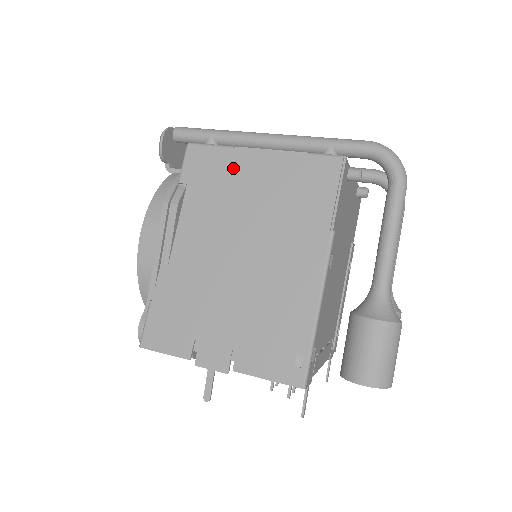
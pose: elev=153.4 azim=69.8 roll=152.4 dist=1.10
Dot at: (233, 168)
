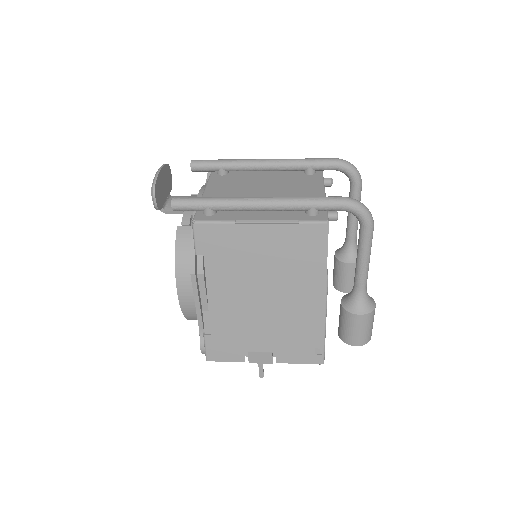
Dot at: (239, 239)
